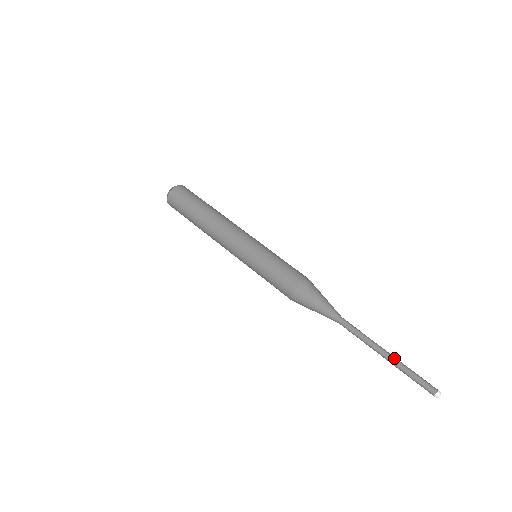
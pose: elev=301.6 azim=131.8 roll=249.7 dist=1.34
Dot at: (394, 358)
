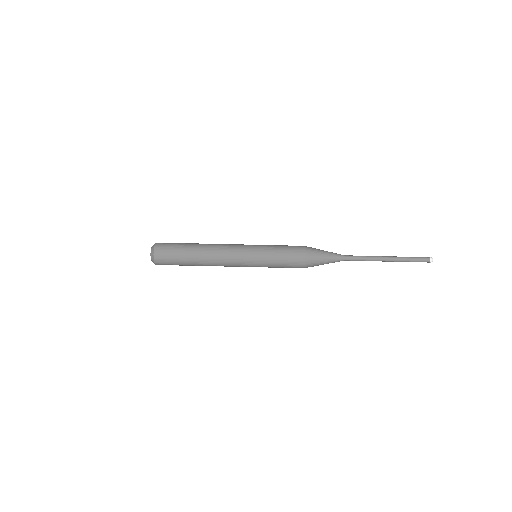
Dot at: (393, 260)
